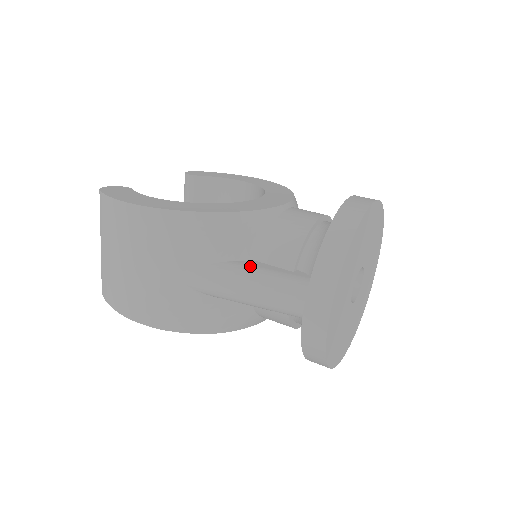
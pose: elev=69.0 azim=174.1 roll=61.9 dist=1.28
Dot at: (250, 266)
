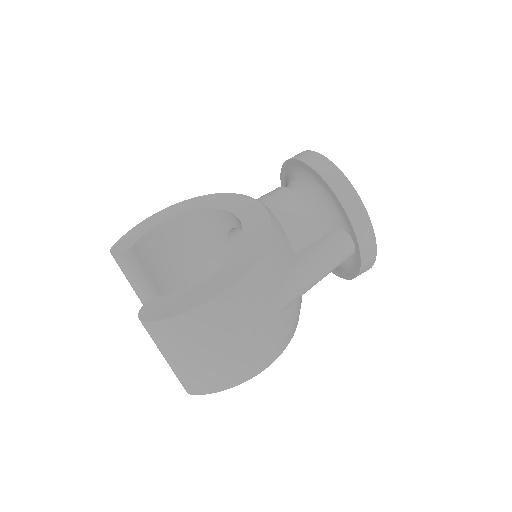
Dot at: (304, 258)
